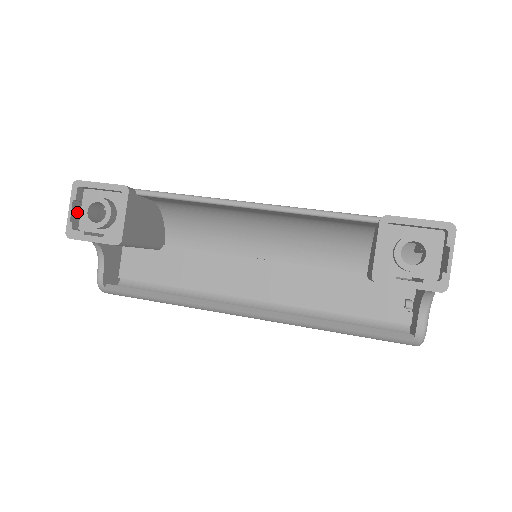
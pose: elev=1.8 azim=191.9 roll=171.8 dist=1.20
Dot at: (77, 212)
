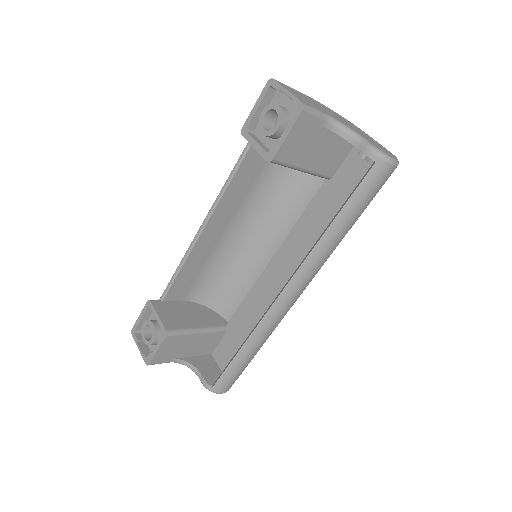
Dot at: (147, 348)
